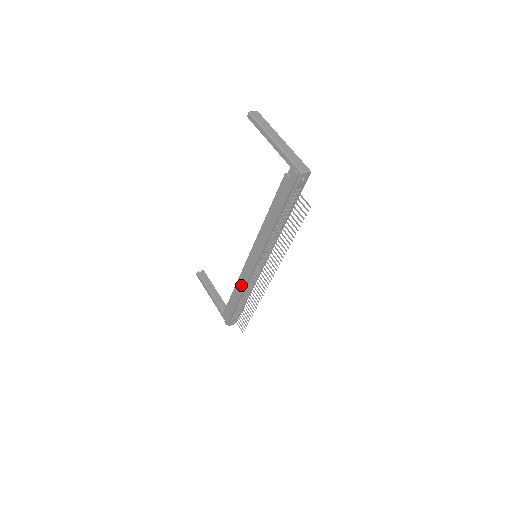
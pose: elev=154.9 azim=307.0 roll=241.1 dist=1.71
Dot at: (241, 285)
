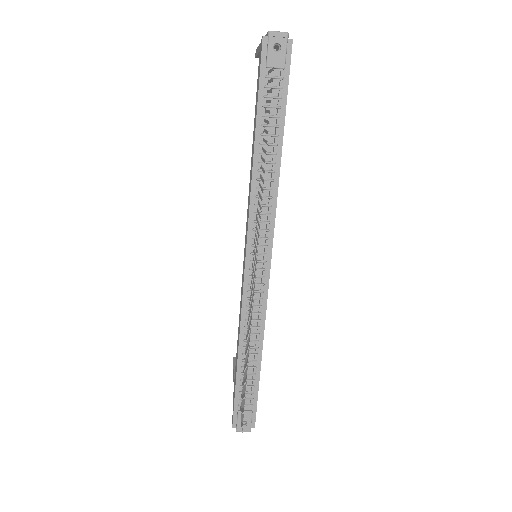
Dot at: (239, 321)
